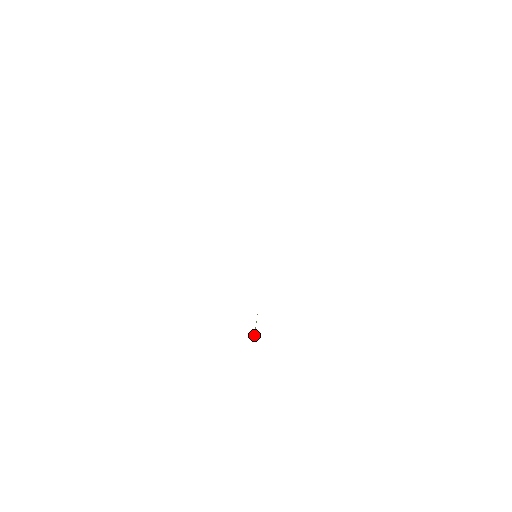
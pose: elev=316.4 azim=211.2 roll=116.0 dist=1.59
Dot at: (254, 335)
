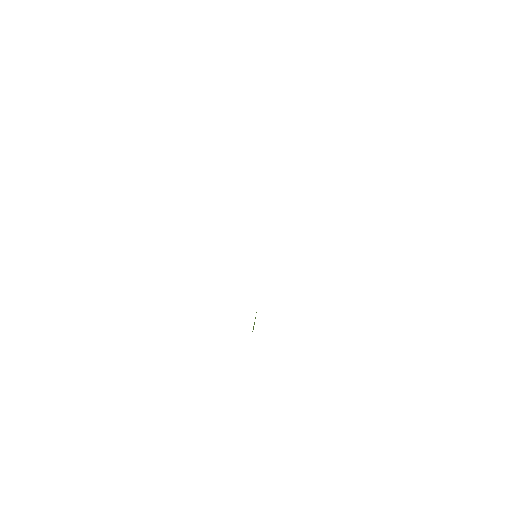
Dot at: (253, 329)
